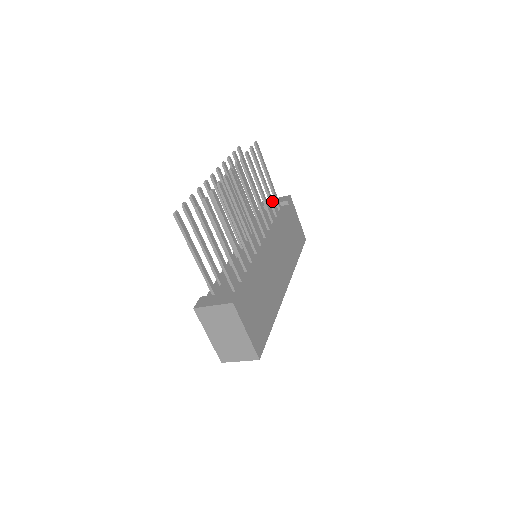
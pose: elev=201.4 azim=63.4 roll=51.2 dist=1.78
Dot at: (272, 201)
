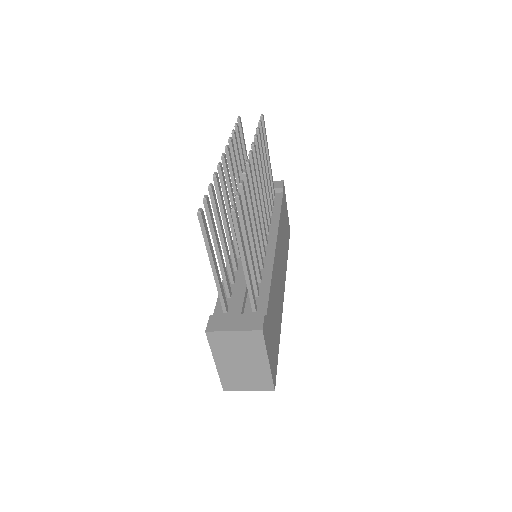
Dot at: (271, 188)
